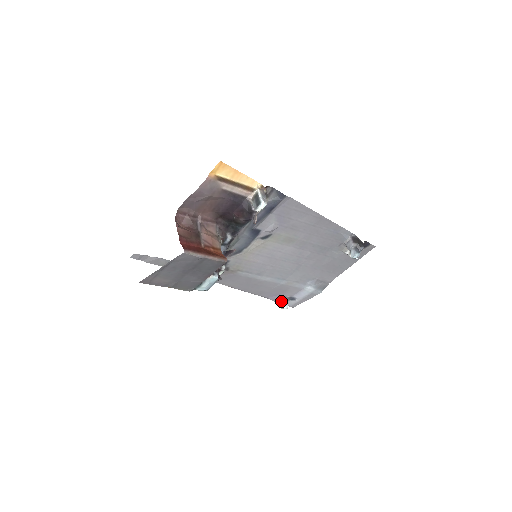
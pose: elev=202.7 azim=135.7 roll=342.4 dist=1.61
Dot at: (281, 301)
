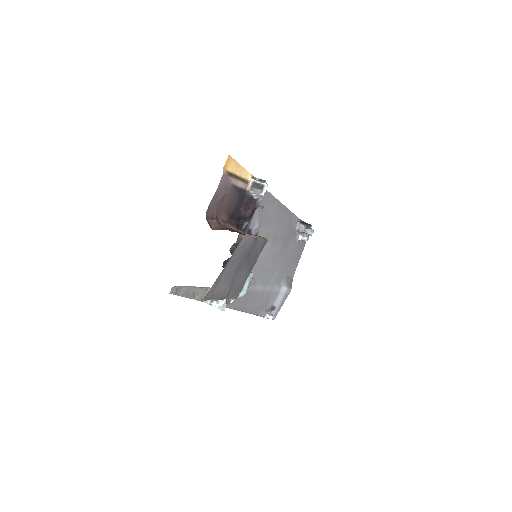
Dot at: (267, 314)
